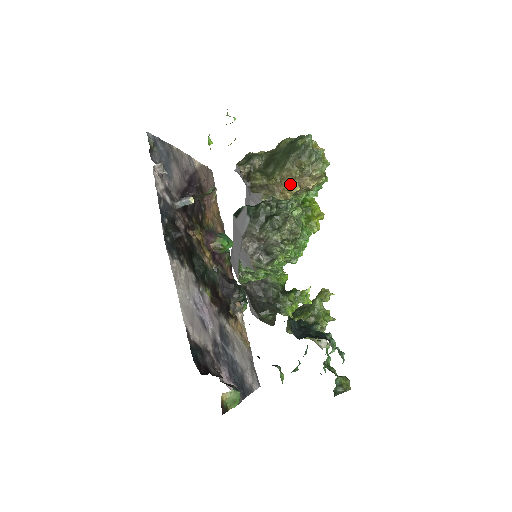
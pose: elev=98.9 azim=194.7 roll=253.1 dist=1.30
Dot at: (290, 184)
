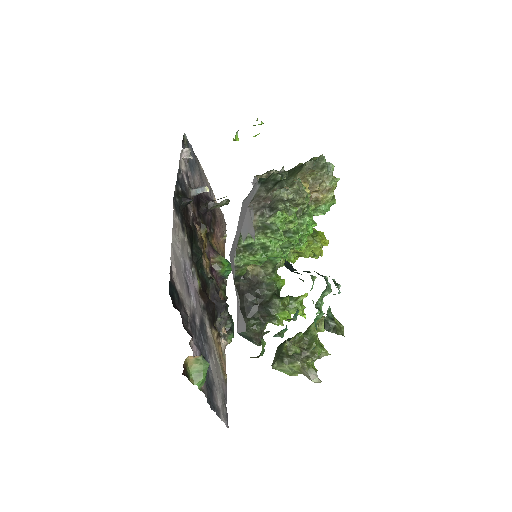
Dot at: occluded
